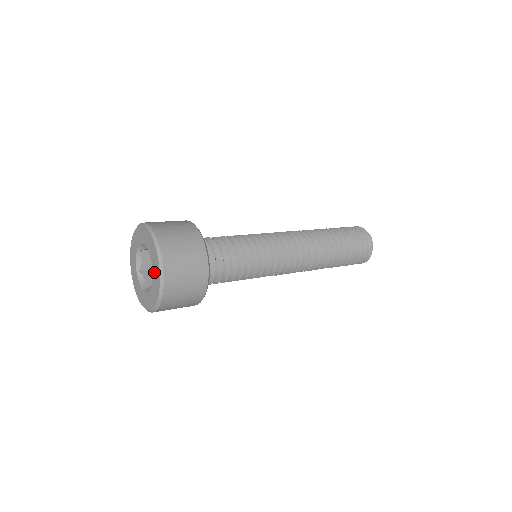
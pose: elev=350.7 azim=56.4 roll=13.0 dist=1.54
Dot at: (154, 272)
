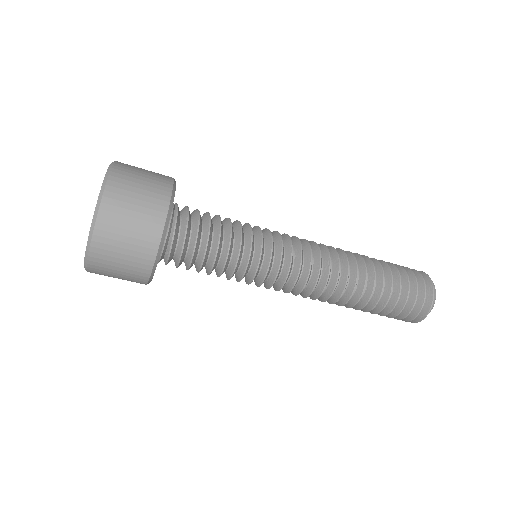
Dot at: occluded
